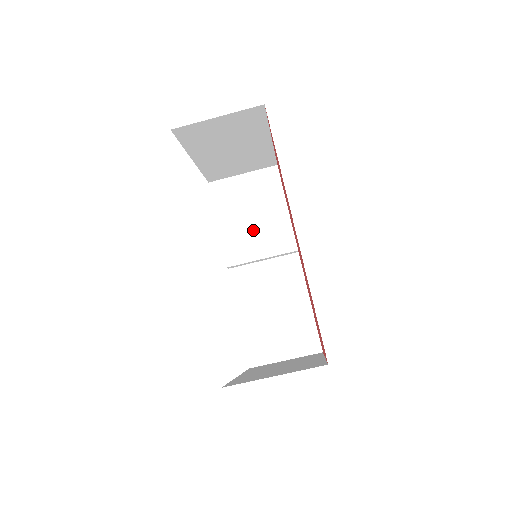
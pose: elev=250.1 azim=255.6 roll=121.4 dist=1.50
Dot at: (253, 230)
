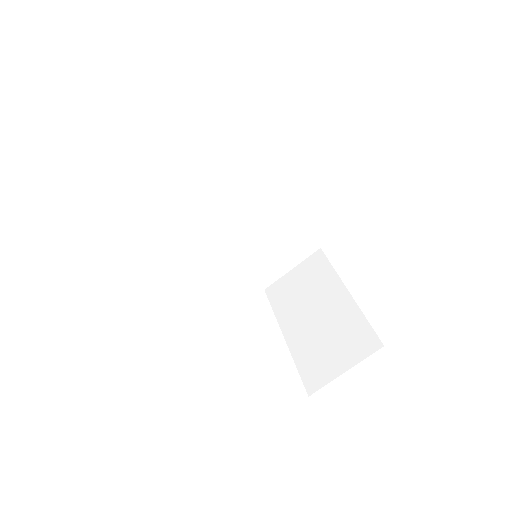
Dot at: (210, 192)
